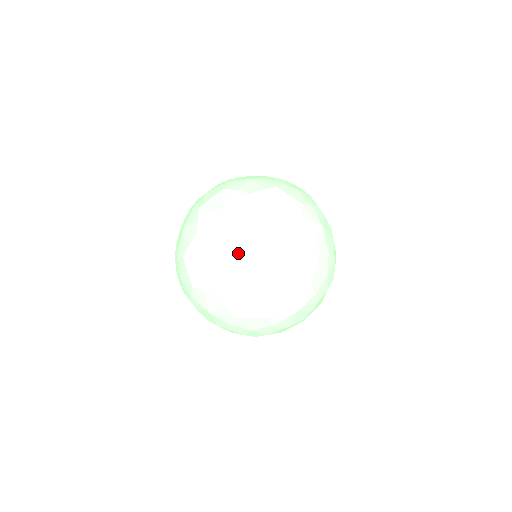
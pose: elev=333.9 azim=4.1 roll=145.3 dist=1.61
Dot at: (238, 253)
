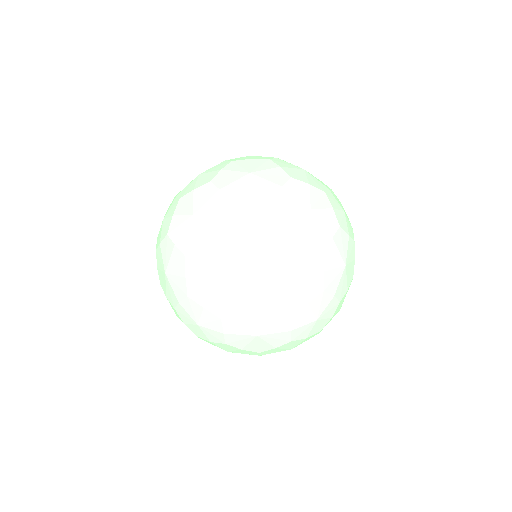
Dot at: (237, 225)
